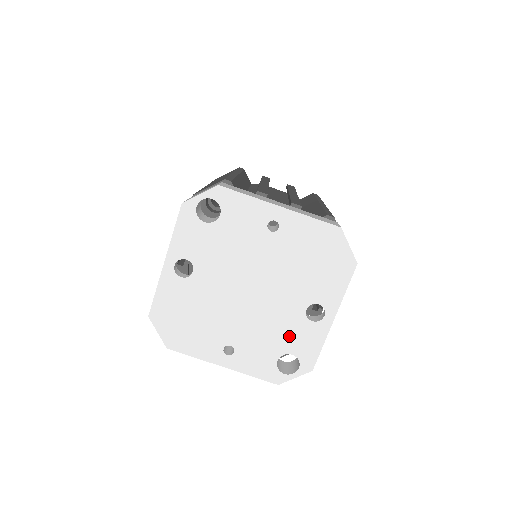
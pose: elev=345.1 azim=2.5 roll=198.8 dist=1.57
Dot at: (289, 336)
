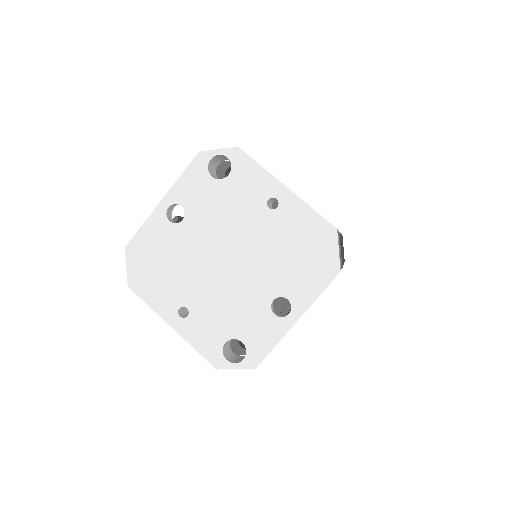
Dot at: (246, 321)
